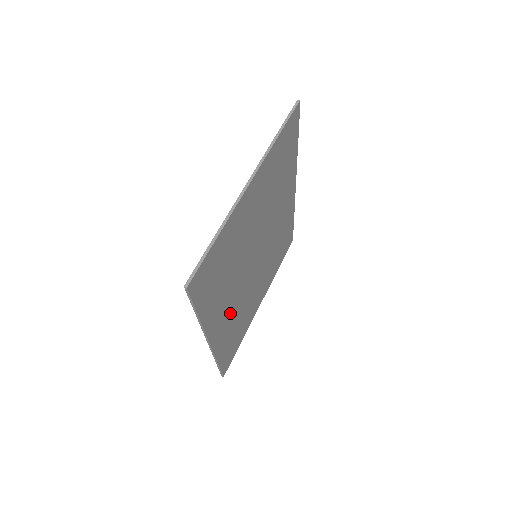
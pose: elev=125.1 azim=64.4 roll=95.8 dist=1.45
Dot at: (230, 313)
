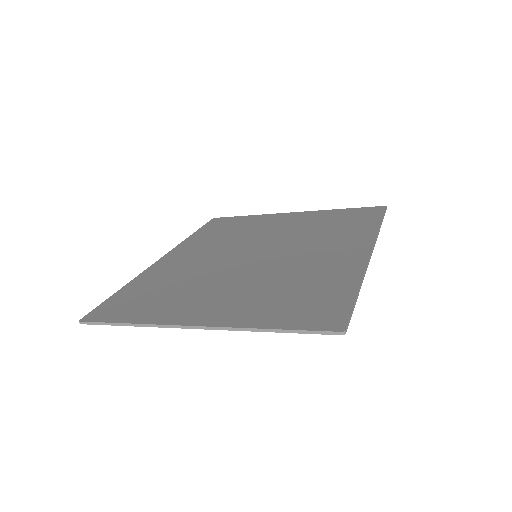
Dot at: occluded
